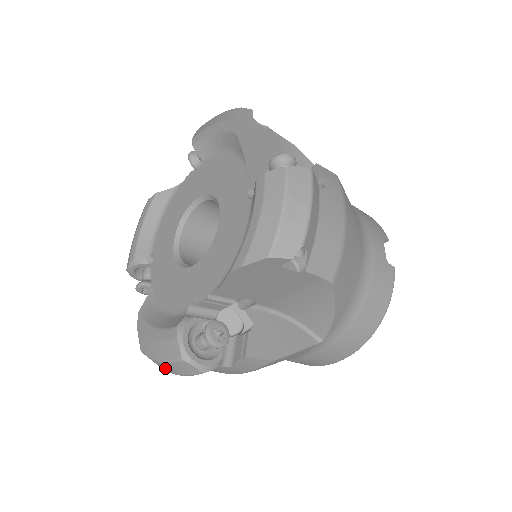
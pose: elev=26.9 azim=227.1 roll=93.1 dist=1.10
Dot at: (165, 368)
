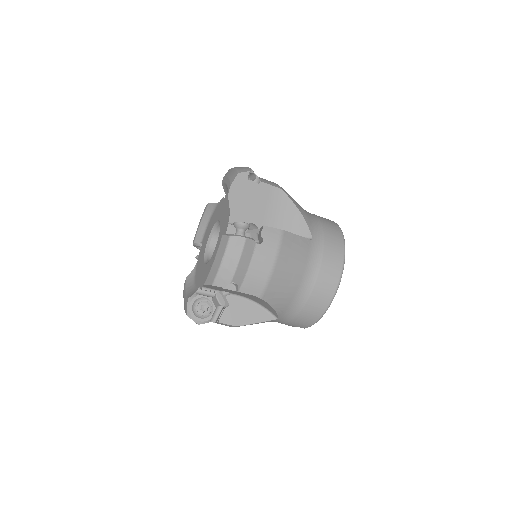
Dot at: (228, 269)
